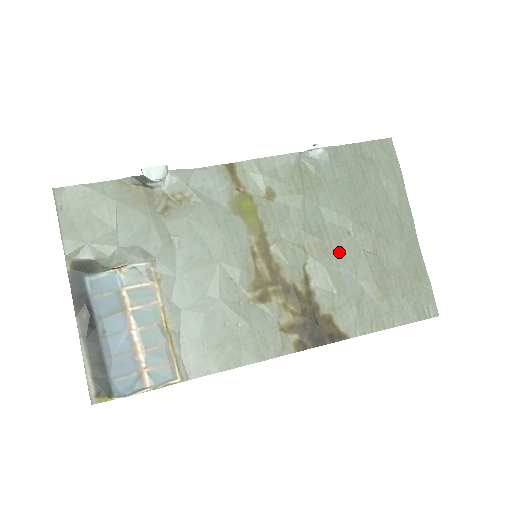
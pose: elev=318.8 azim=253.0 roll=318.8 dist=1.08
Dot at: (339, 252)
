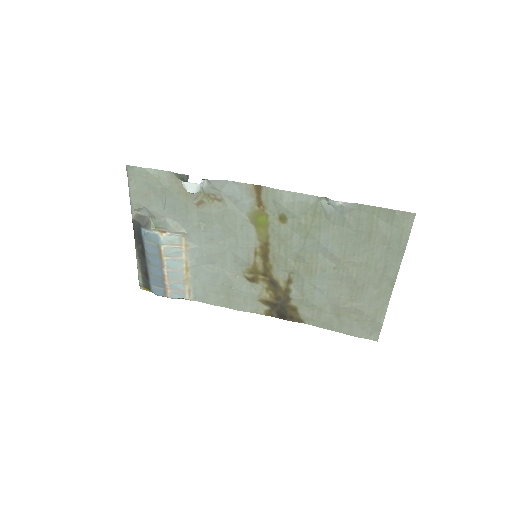
Dot at: (320, 277)
